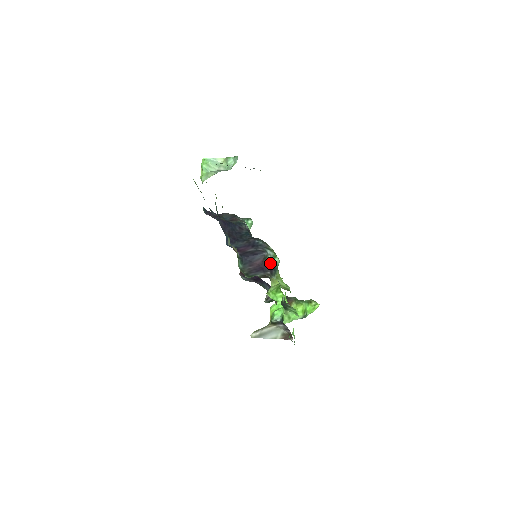
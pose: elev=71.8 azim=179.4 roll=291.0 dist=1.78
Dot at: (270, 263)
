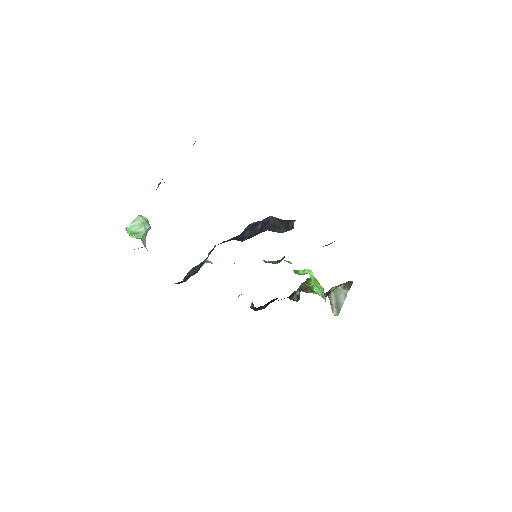
Dot at: occluded
